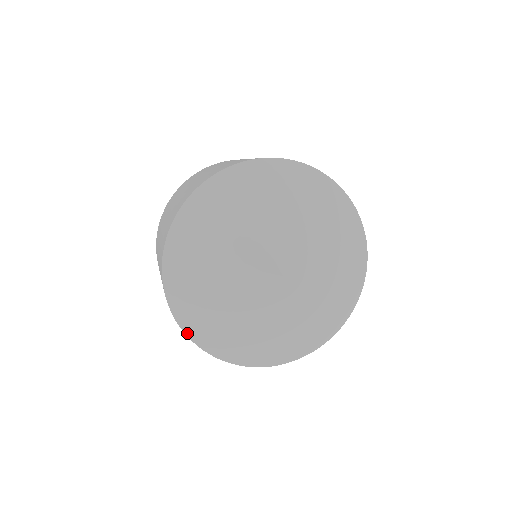
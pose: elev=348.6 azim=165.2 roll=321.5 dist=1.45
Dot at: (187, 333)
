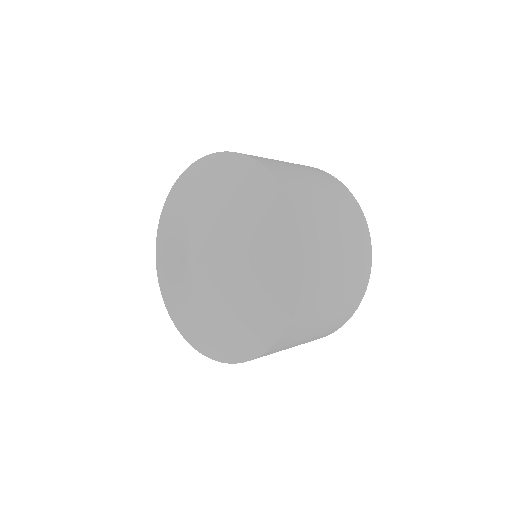
Dot at: (210, 357)
